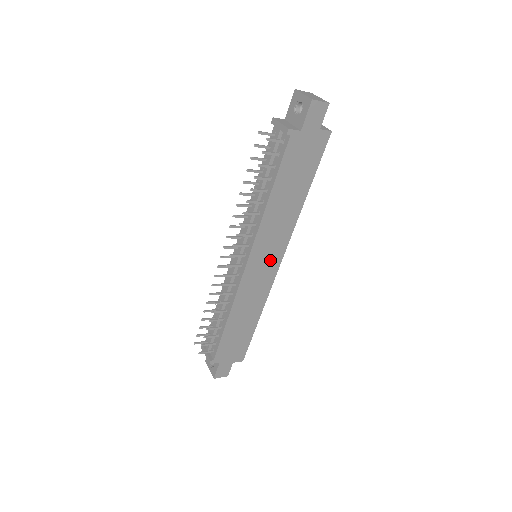
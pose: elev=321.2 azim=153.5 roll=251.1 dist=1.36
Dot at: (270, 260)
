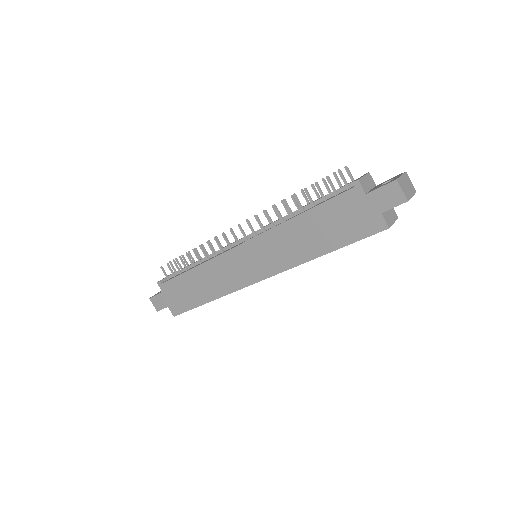
Dot at: (256, 267)
